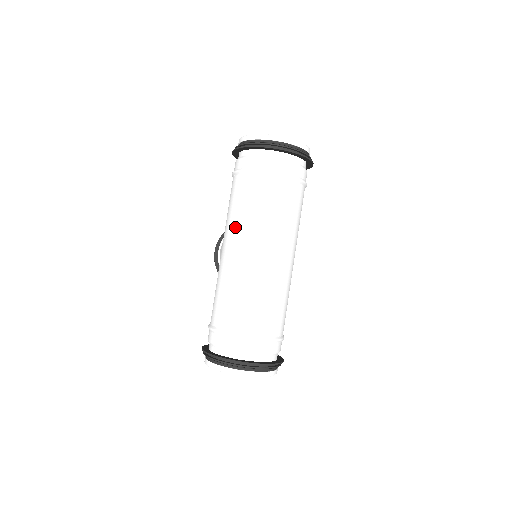
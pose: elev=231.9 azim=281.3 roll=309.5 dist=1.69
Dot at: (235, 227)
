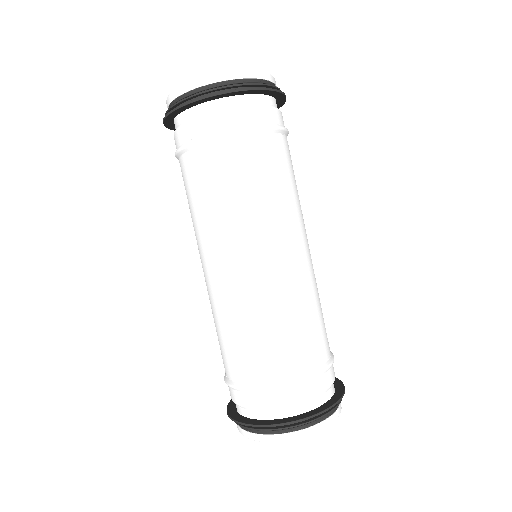
Dot at: (203, 234)
